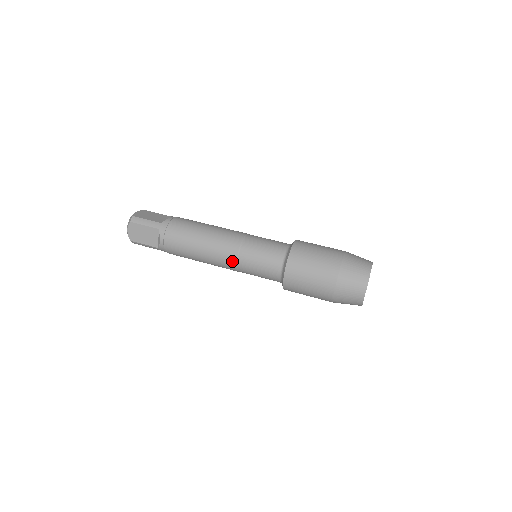
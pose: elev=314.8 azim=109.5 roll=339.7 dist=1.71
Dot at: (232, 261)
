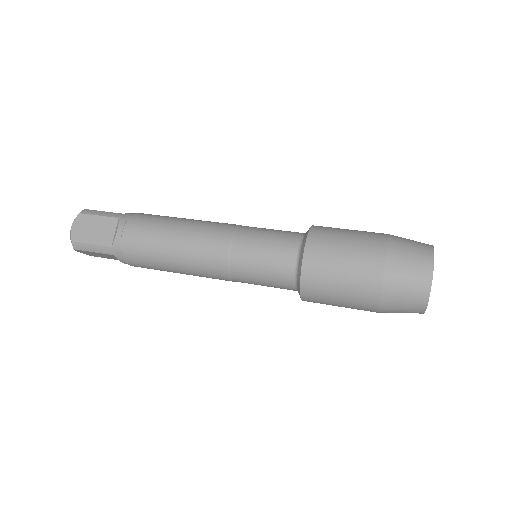
Dot at: (222, 248)
